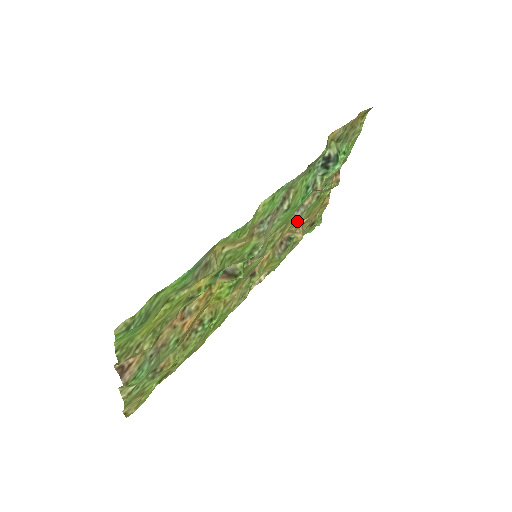
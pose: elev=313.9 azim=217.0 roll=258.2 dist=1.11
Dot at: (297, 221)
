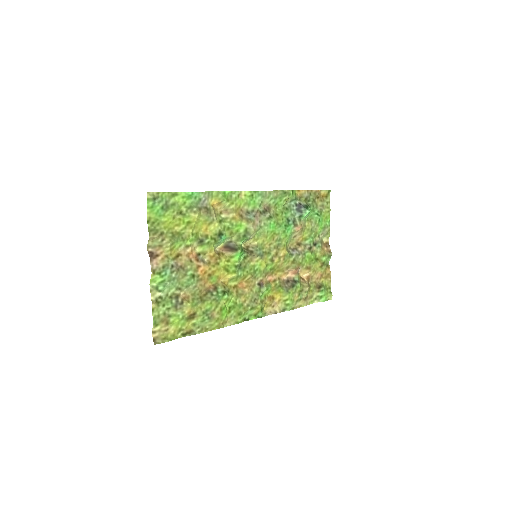
Dot at: (294, 260)
